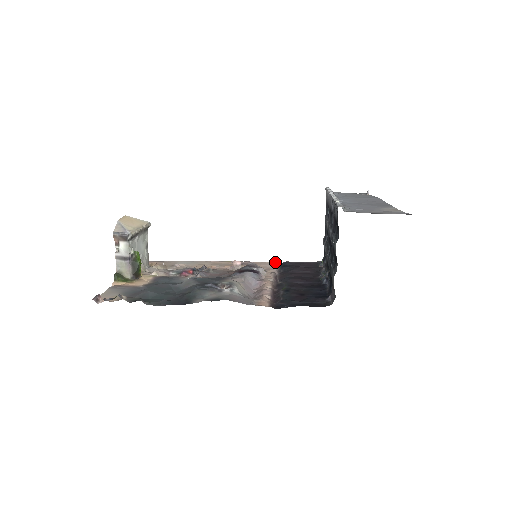
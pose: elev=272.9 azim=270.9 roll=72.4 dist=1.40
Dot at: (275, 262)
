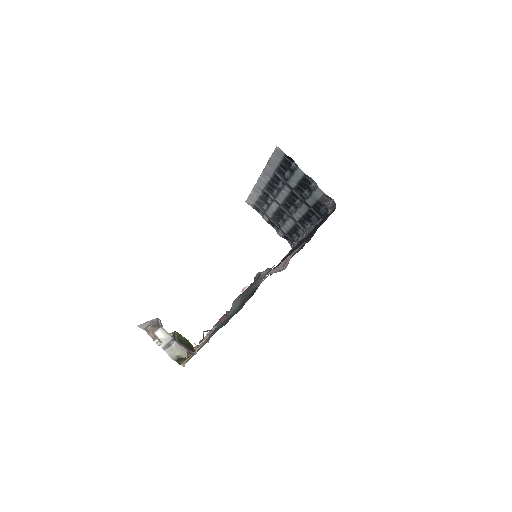
Dot at: occluded
